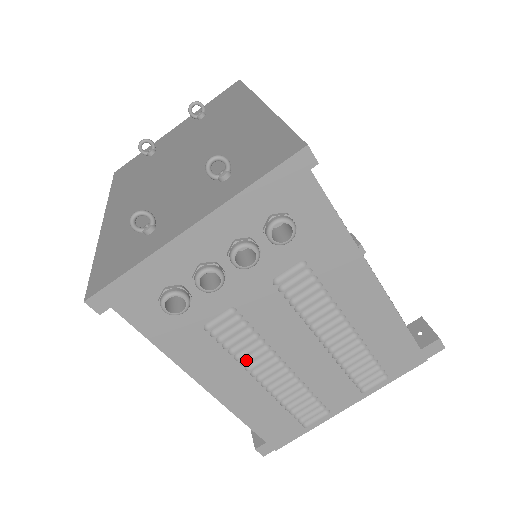
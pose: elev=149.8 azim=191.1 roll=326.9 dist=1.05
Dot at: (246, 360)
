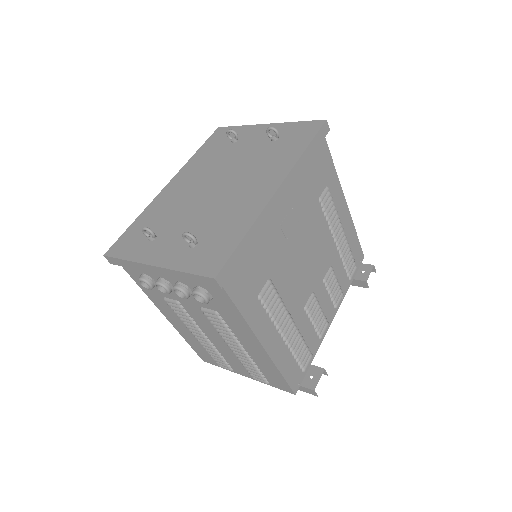
Dot at: (185, 323)
